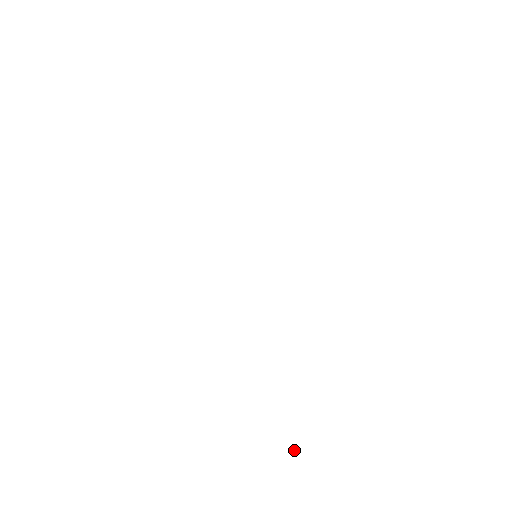
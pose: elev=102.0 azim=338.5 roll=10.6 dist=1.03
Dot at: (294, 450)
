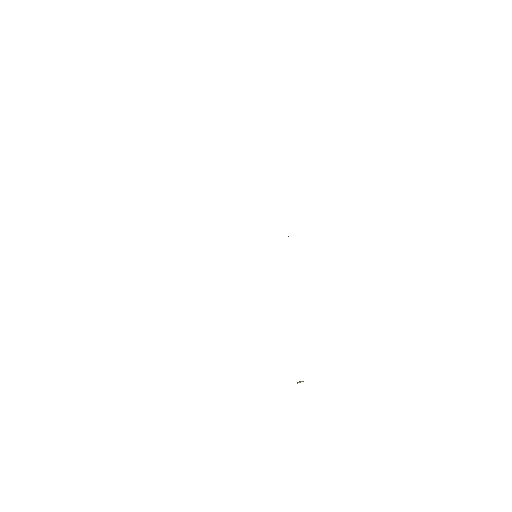
Dot at: occluded
